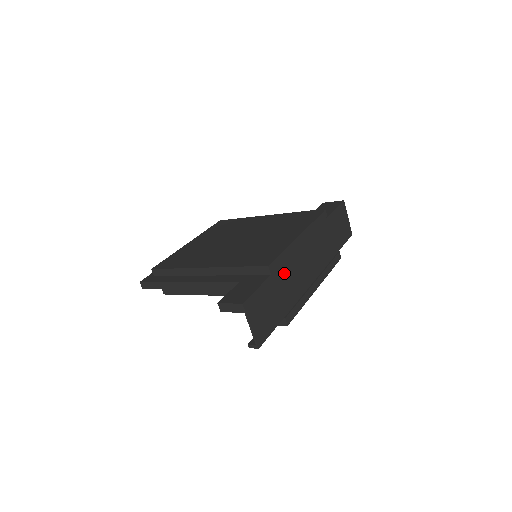
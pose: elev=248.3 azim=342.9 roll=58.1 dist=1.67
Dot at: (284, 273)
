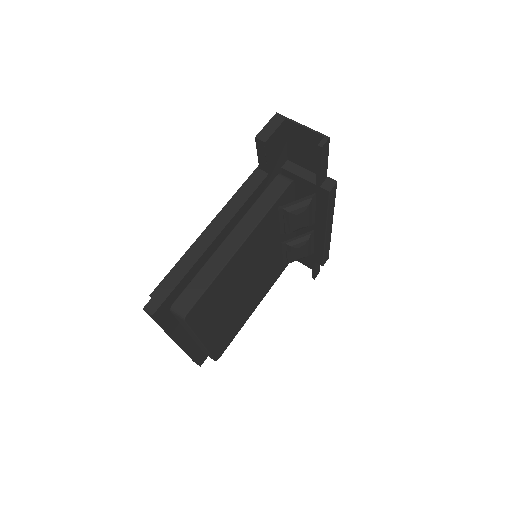
Dot at: occluded
